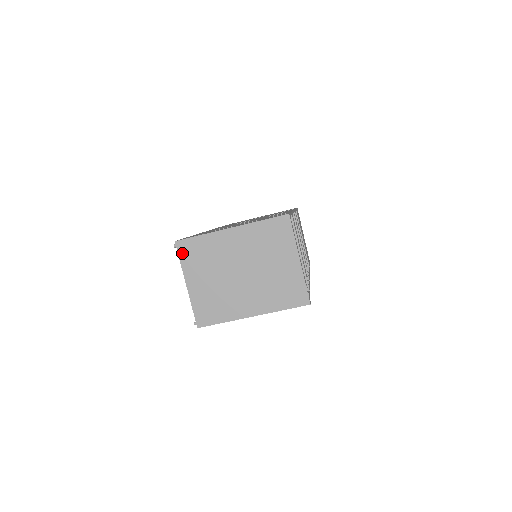
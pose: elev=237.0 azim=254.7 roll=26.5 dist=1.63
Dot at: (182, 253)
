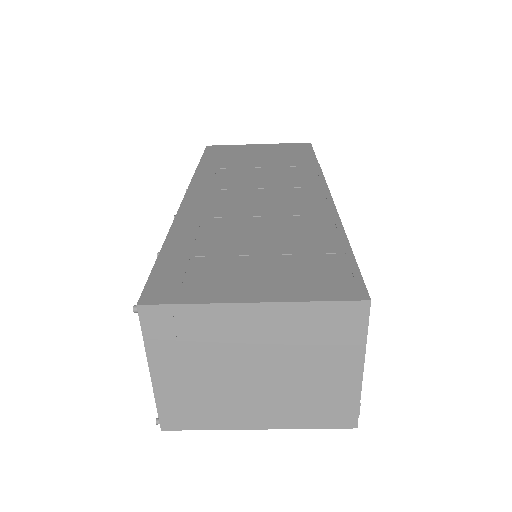
Dot at: (149, 326)
